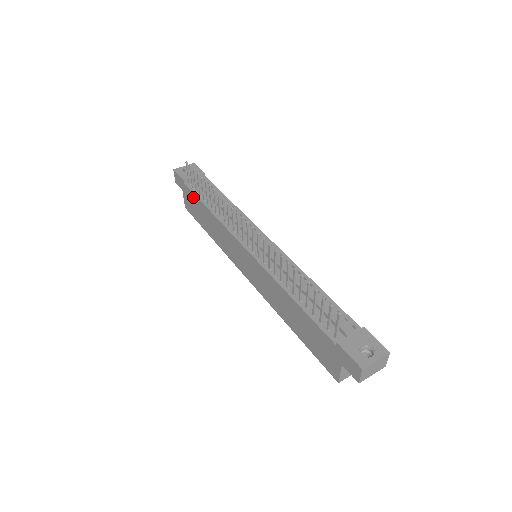
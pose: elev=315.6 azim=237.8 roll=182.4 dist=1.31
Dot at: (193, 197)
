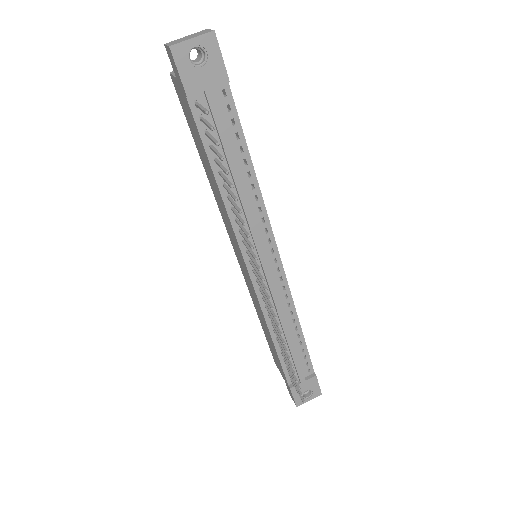
Dot at: (196, 130)
